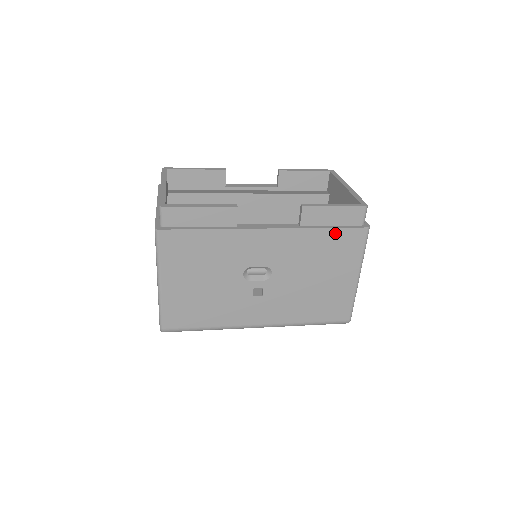
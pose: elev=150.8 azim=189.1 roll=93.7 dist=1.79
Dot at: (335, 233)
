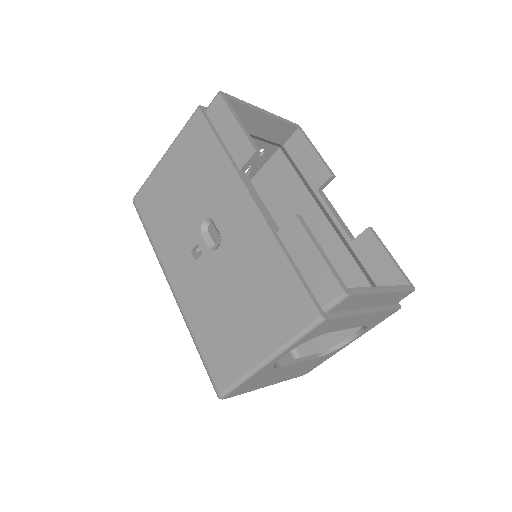
Dot at: (291, 278)
